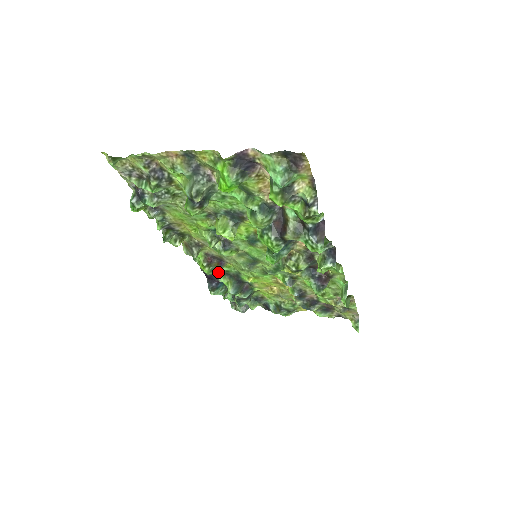
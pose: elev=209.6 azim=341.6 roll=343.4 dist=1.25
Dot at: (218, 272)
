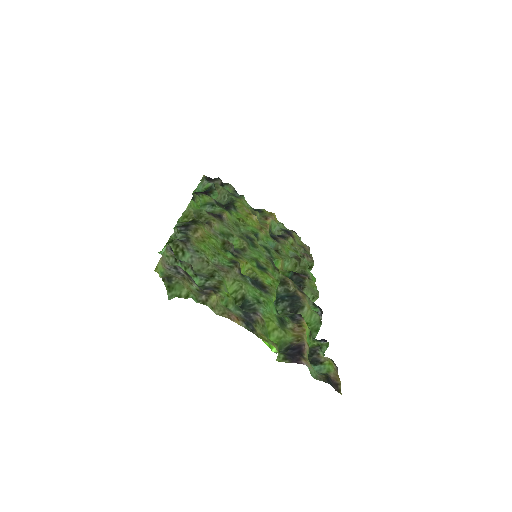
Dot at: (210, 202)
